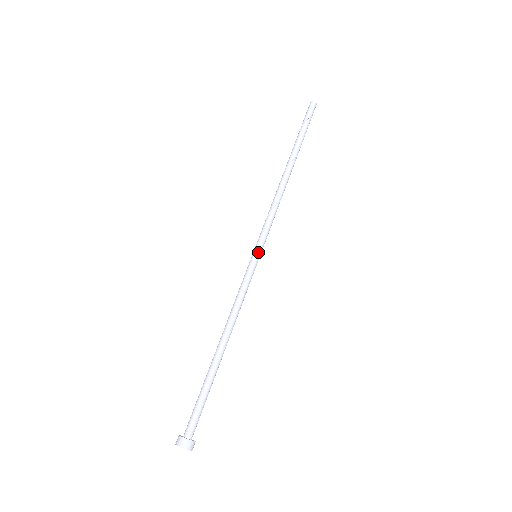
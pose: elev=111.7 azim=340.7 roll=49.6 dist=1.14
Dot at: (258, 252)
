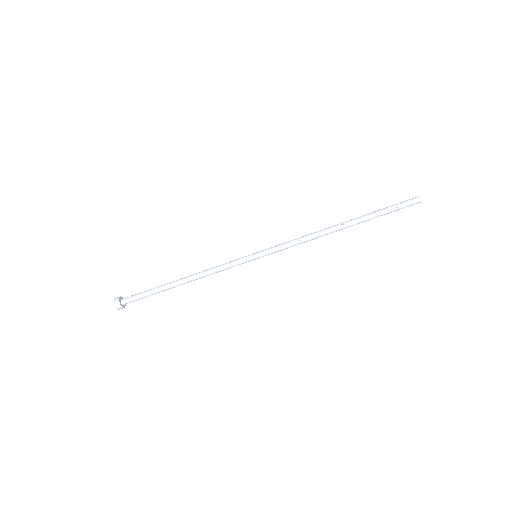
Dot at: (258, 256)
